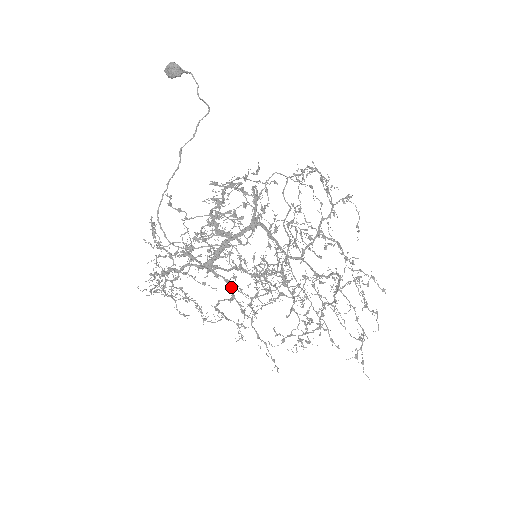
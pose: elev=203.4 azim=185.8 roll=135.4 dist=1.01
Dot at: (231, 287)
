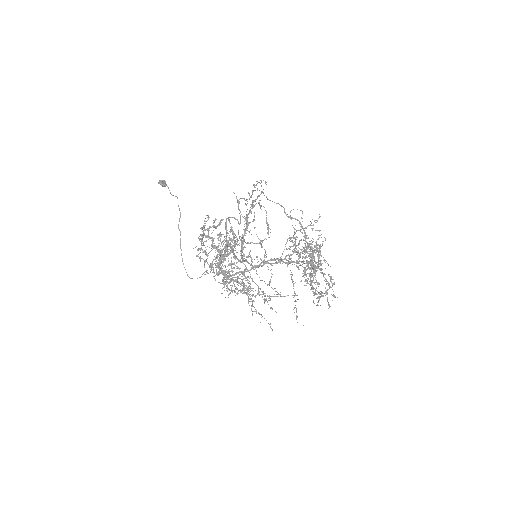
Dot at: (241, 285)
